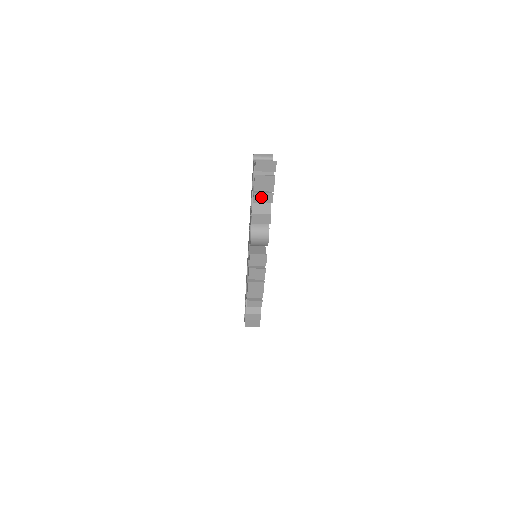
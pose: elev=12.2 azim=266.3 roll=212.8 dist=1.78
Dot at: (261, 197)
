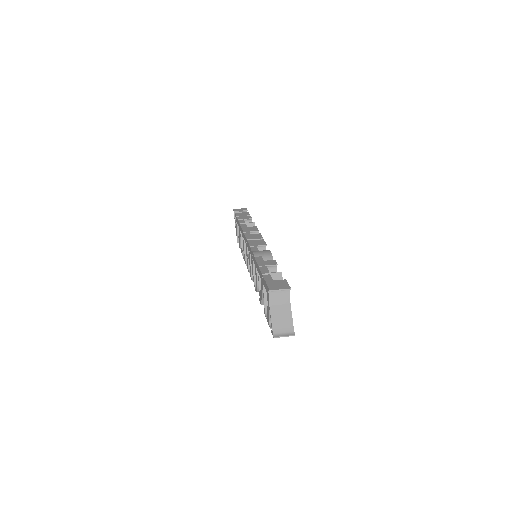
Dot at: occluded
